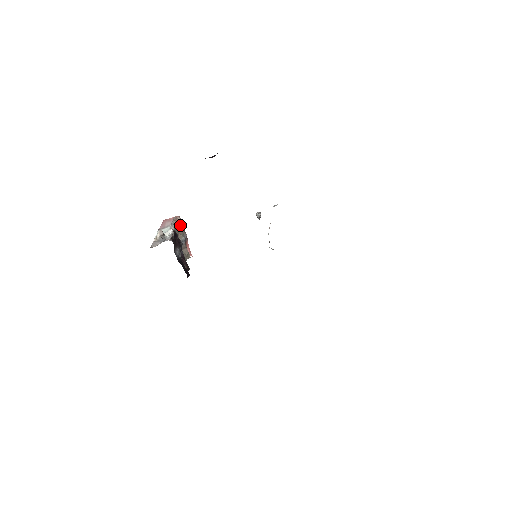
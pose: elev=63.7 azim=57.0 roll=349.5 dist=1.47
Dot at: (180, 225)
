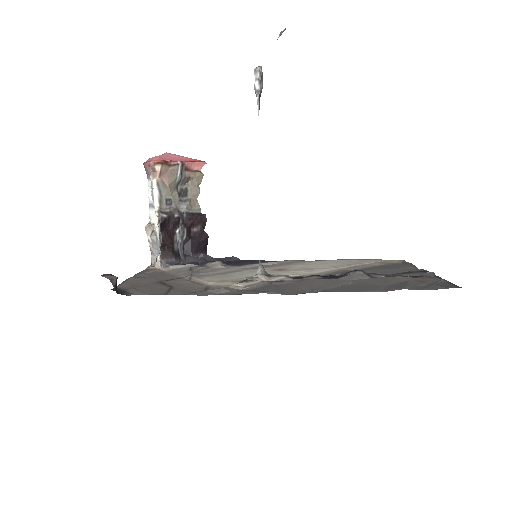
Dot at: (163, 171)
